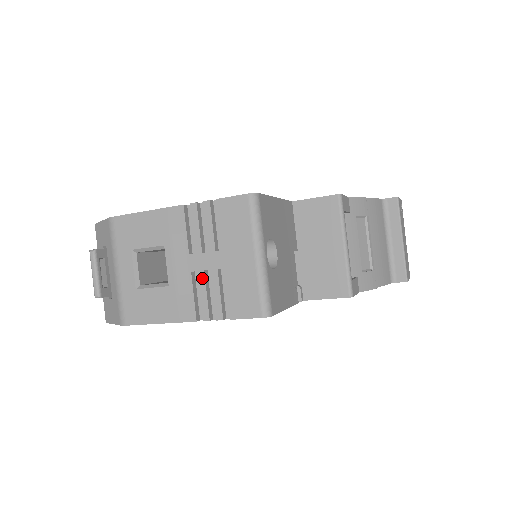
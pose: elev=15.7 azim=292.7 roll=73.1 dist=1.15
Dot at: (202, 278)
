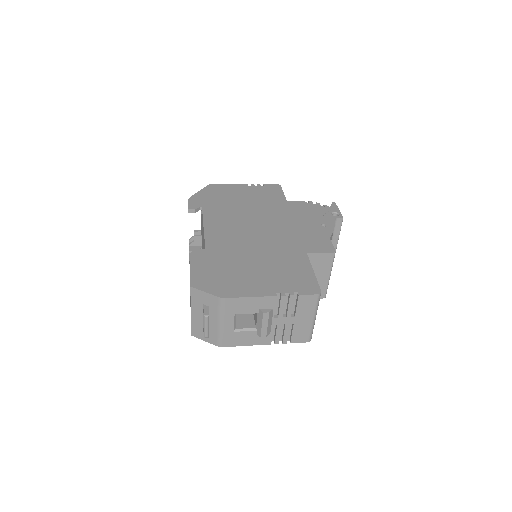
Dot at: (279, 328)
